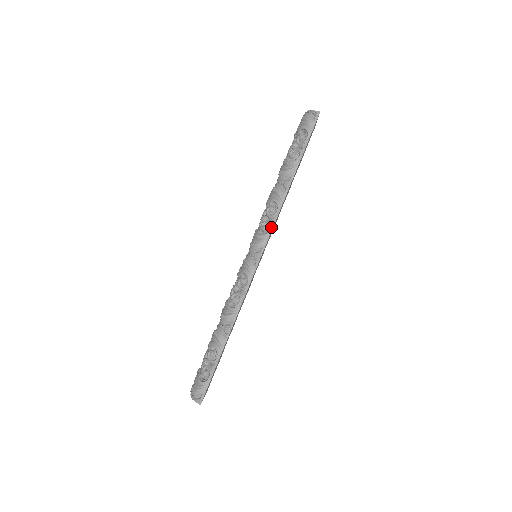
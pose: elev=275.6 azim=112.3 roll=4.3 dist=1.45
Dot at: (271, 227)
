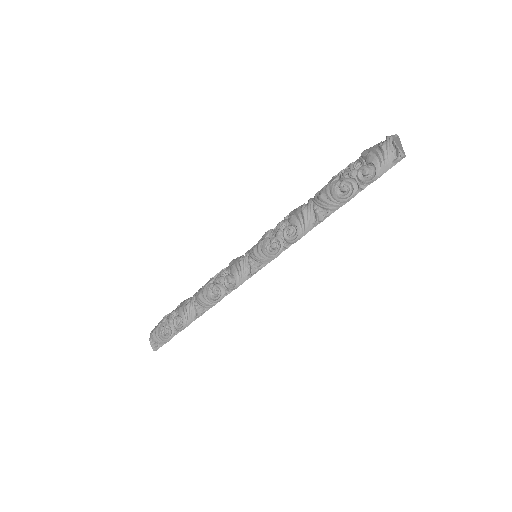
Dot at: (281, 251)
